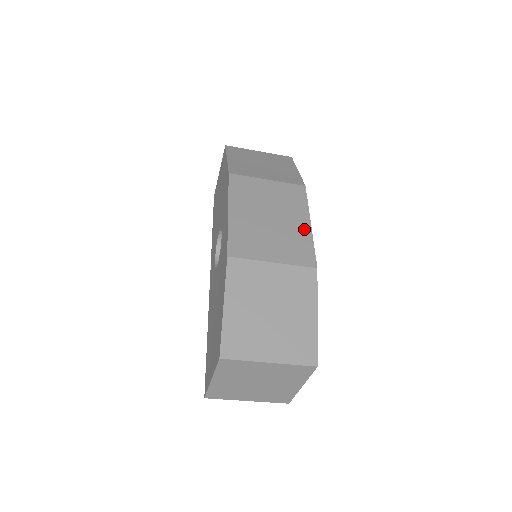
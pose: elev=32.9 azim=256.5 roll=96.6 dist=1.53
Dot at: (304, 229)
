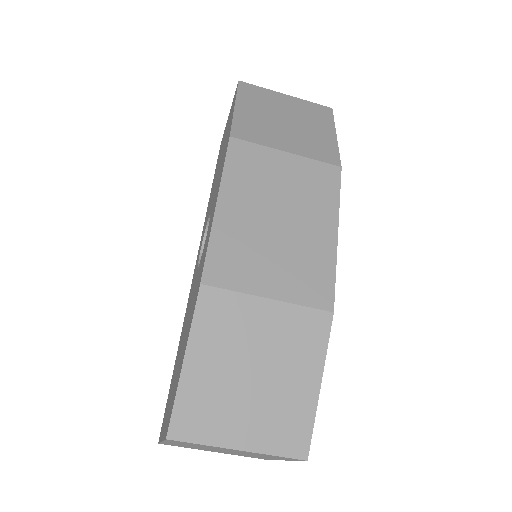
Dot at: (326, 242)
